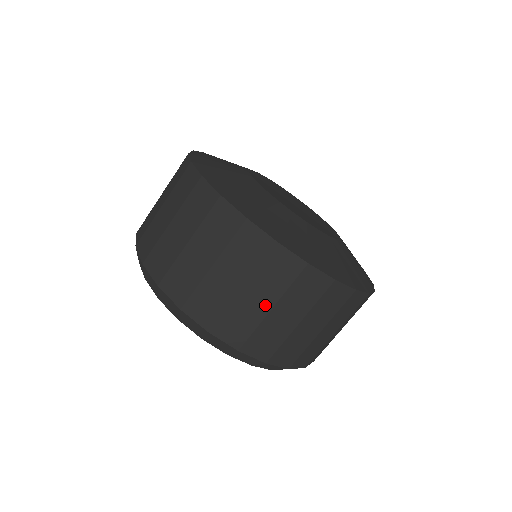
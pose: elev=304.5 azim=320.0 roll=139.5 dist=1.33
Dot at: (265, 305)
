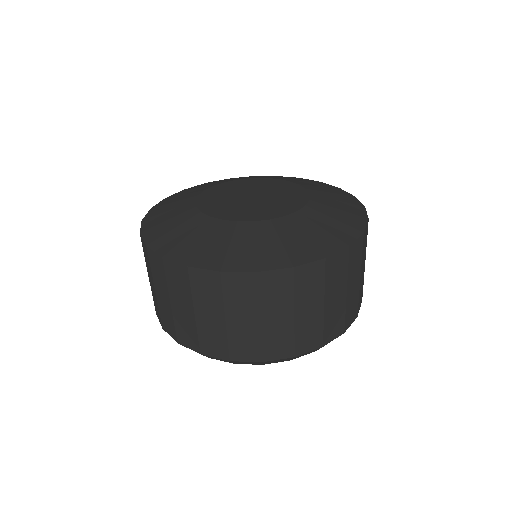
Dot at: (219, 318)
